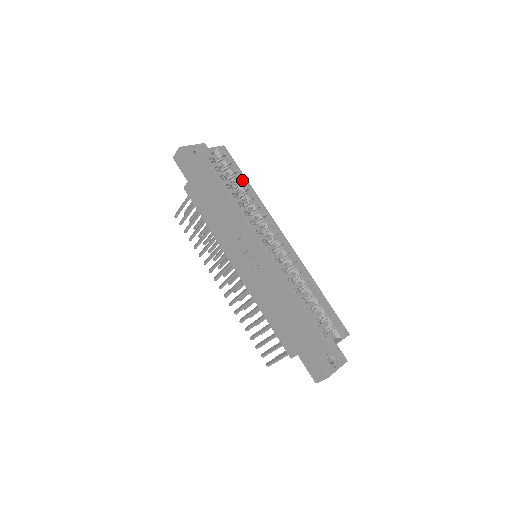
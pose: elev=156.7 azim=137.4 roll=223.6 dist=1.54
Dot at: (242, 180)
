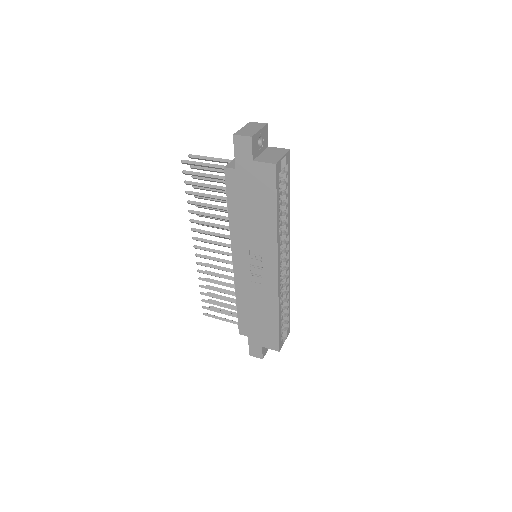
Dot at: (288, 195)
